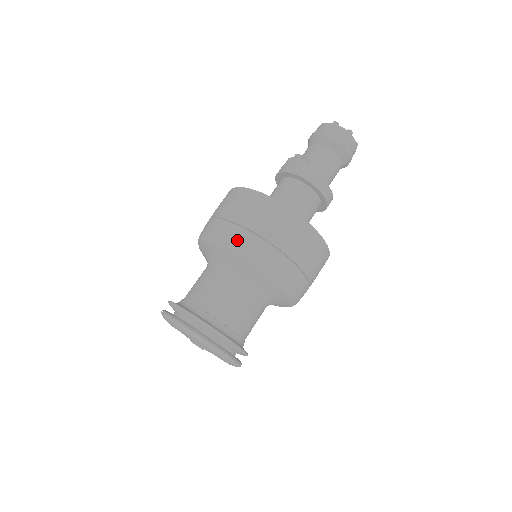
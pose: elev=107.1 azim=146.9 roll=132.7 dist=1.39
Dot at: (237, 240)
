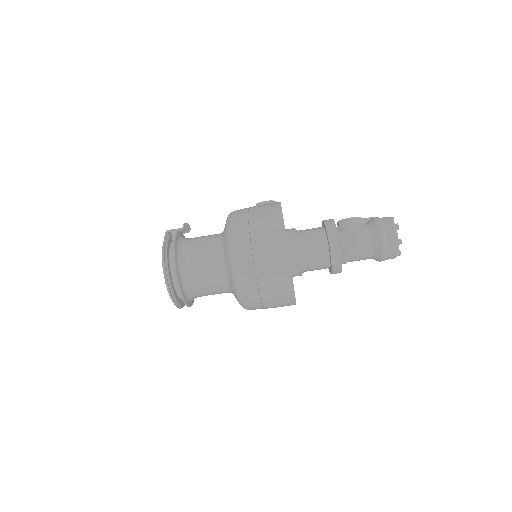
Dot at: (245, 284)
